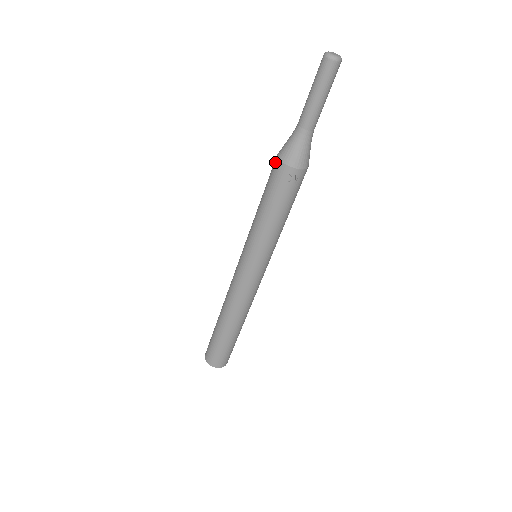
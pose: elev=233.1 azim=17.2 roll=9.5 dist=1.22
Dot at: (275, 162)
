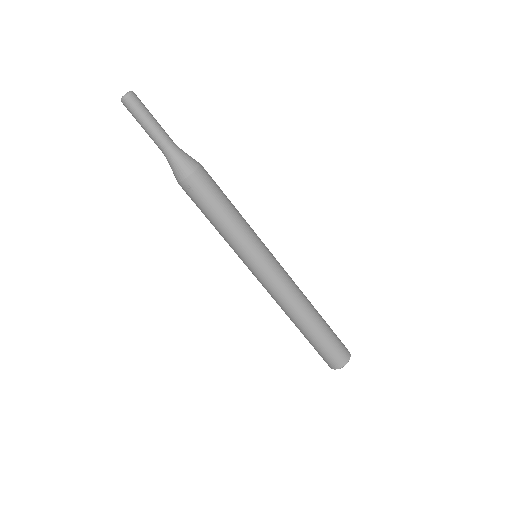
Dot at: occluded
